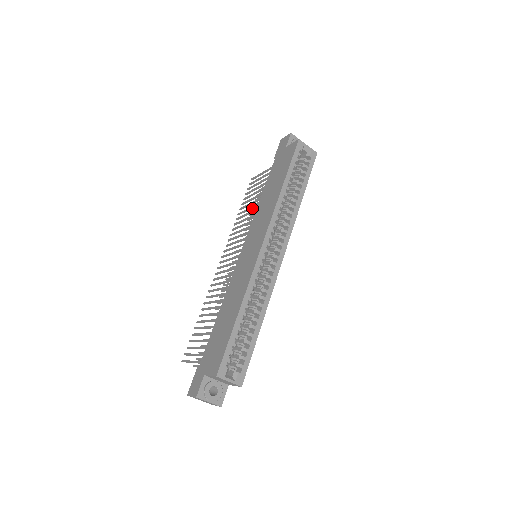
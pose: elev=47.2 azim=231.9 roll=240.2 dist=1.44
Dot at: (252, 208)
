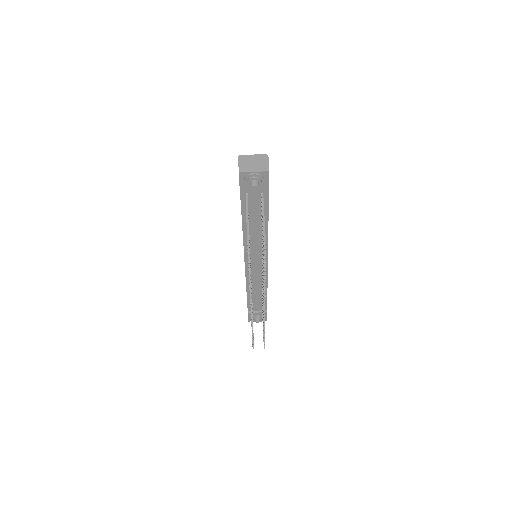
Dot at: (252, 309)
